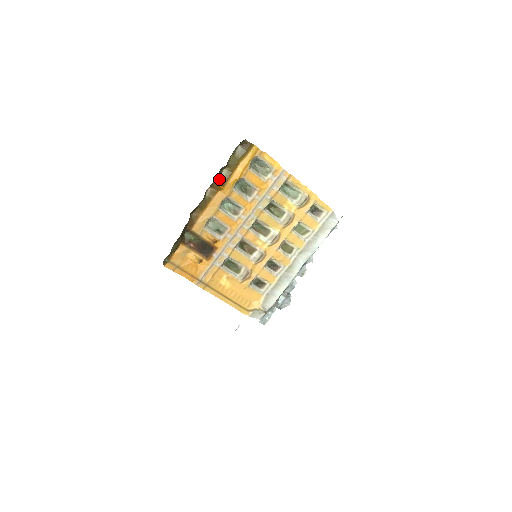
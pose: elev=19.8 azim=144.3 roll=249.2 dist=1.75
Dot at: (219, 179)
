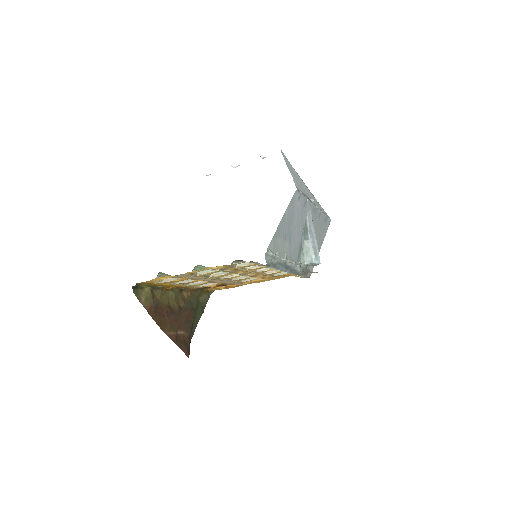
Dot at: (162, 289)
